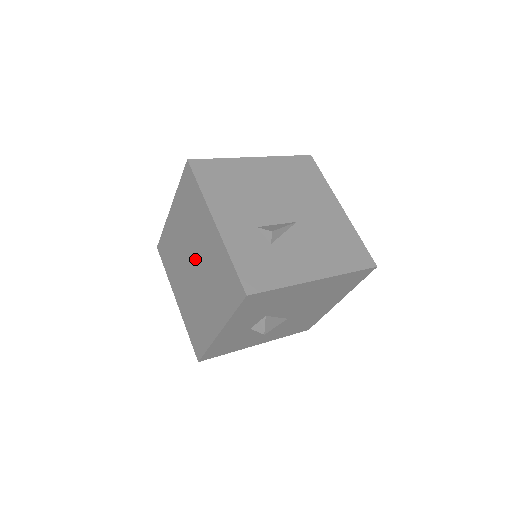
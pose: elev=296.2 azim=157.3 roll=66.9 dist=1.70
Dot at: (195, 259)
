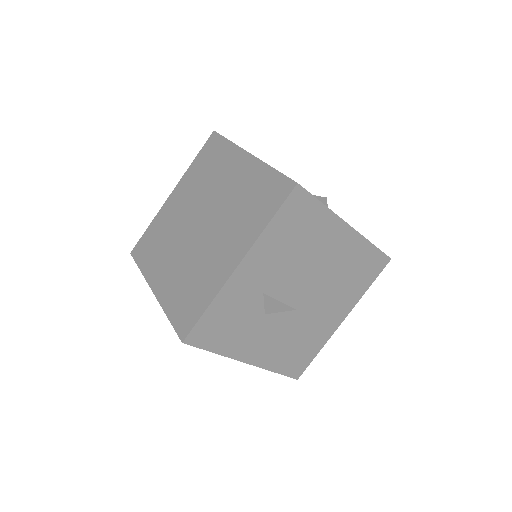
Dot at: (206, 227)
